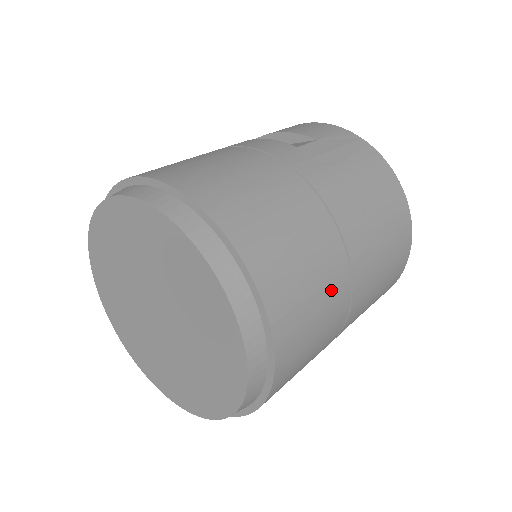
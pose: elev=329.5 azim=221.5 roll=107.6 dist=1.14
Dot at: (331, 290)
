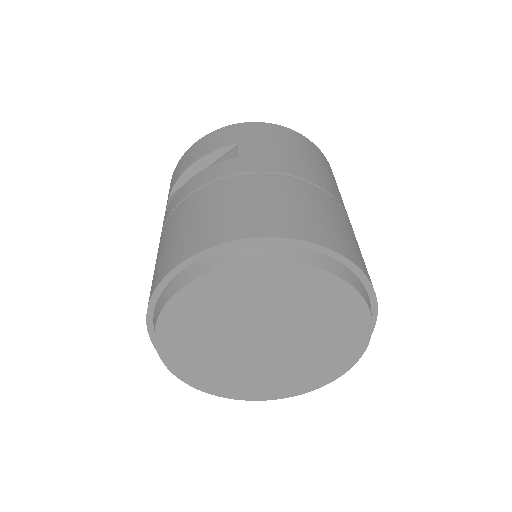
Dot at: (350, 228)
